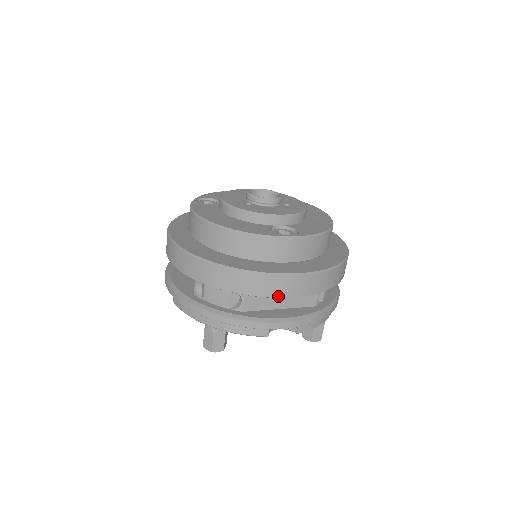
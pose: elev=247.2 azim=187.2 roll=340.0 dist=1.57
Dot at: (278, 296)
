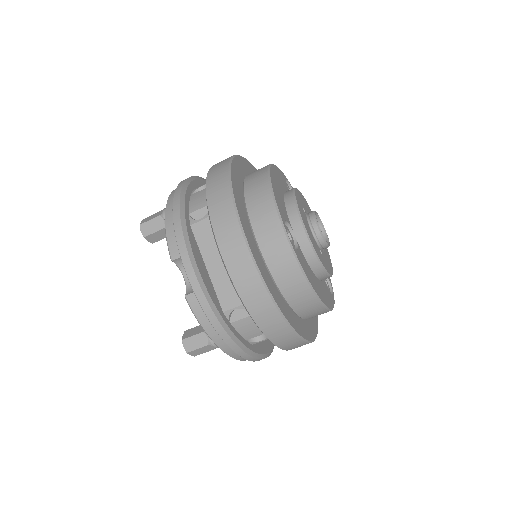
Dot at: (219, 241)
